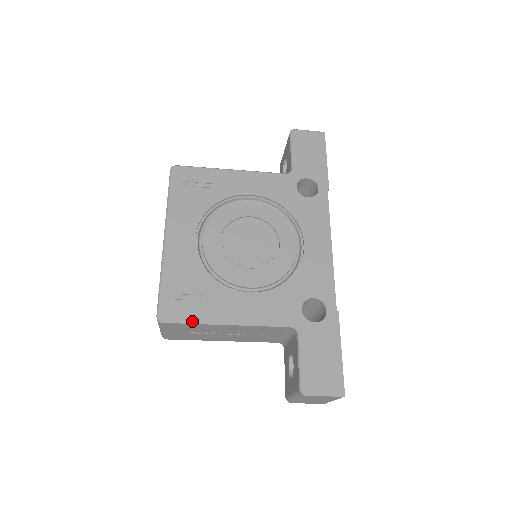
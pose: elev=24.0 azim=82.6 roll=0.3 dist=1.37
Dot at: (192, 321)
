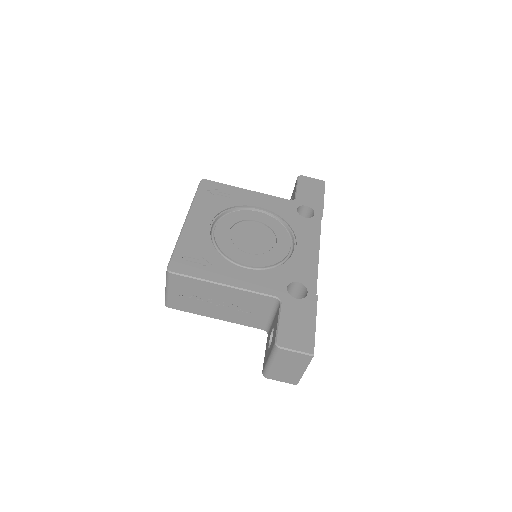
Dot at: (195, 276)
